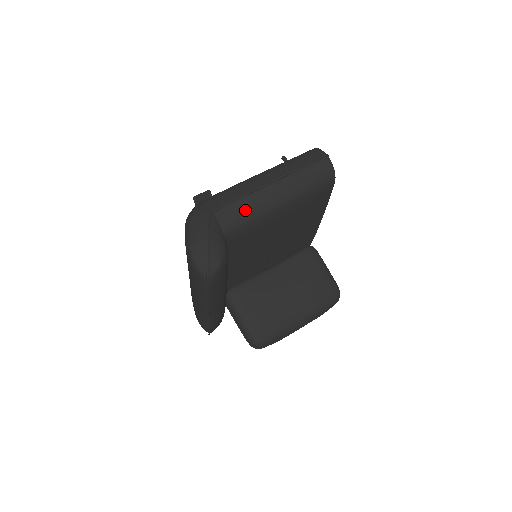
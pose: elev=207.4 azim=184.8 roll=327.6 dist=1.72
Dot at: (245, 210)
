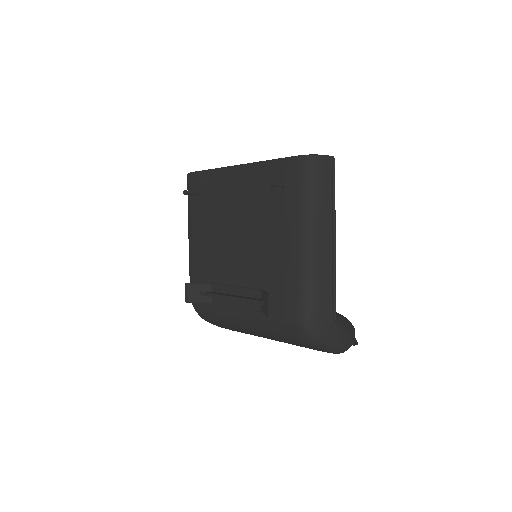
Dot at: occluded
